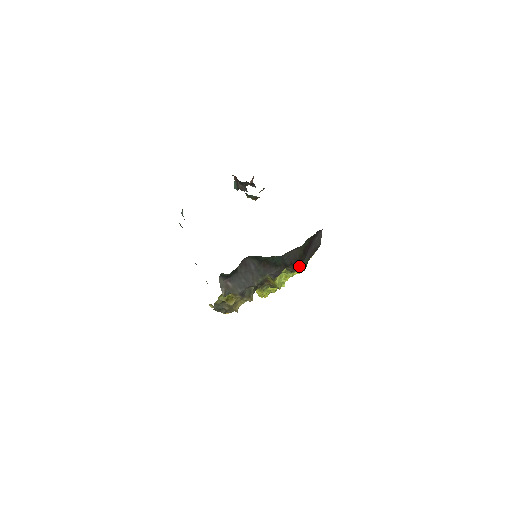
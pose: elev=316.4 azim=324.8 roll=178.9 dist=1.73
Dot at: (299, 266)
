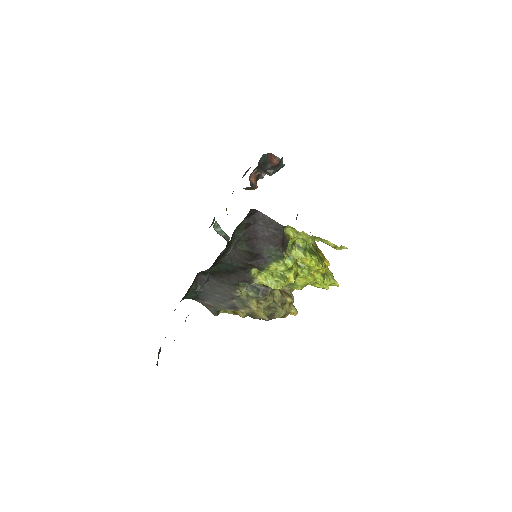
Dot at: (263, 262)
